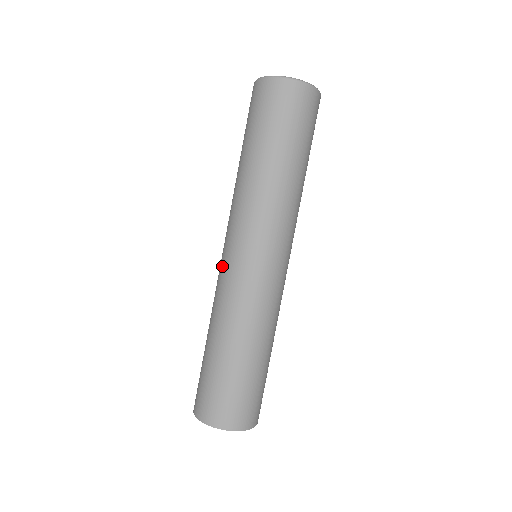
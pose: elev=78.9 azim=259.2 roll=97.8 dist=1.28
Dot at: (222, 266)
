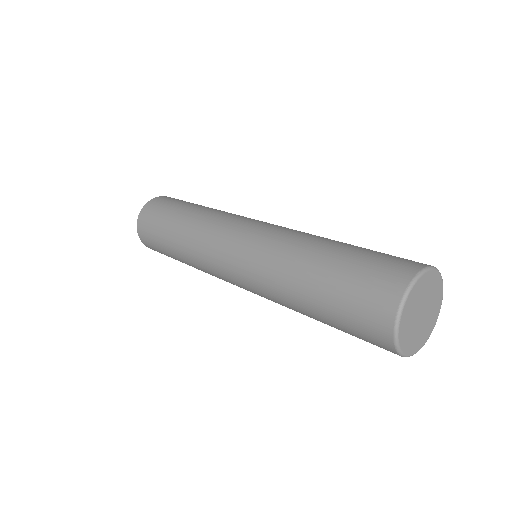
Dot at: (219, 257)
